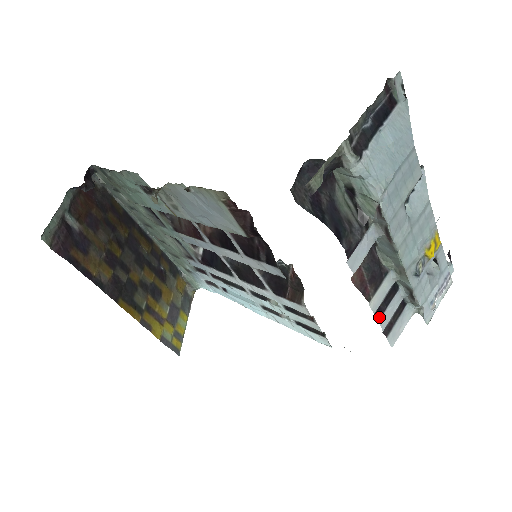
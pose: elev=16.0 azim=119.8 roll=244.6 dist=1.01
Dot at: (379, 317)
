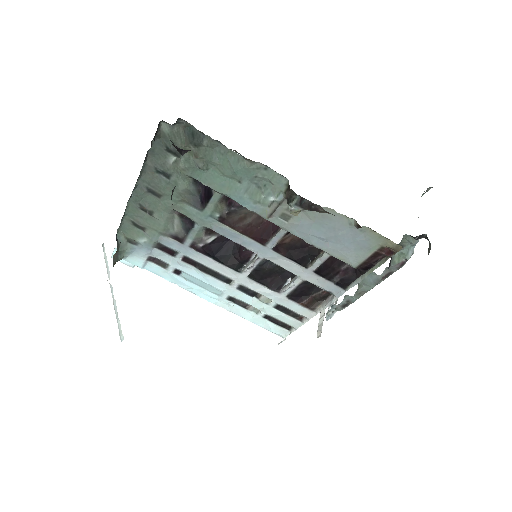
Dot at: occluded
